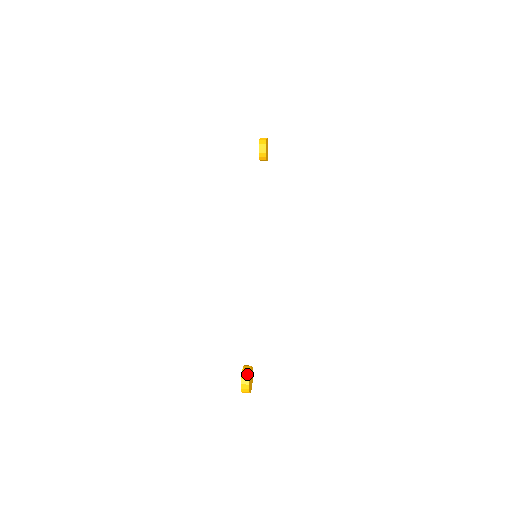
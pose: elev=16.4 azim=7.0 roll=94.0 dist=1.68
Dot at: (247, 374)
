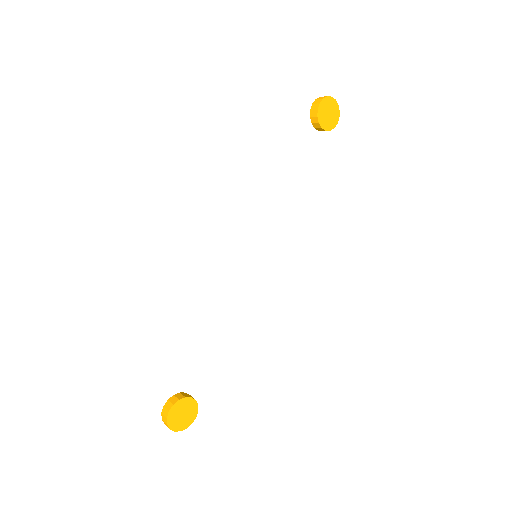
Dot at: (171, 403)
